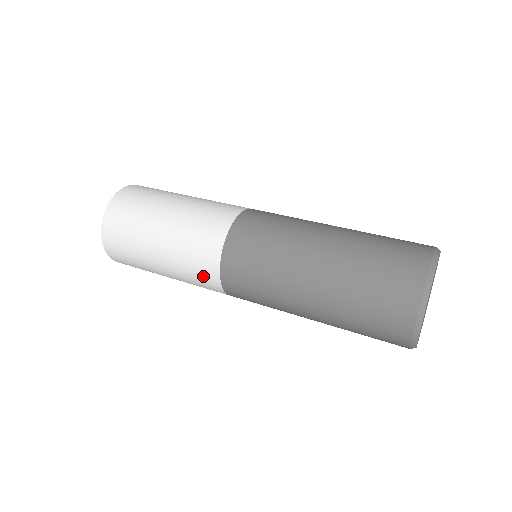
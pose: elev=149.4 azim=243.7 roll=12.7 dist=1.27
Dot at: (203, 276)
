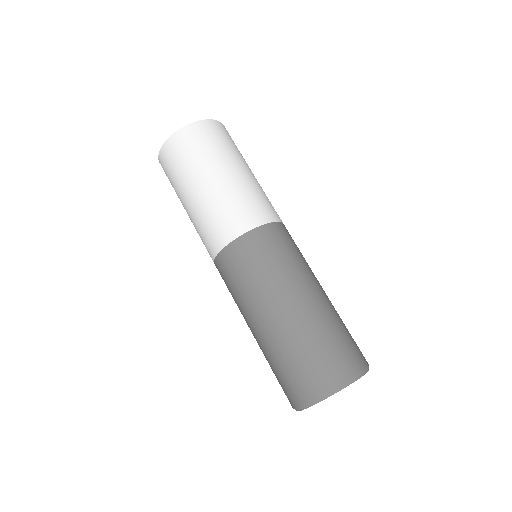
Dot at: occluded
